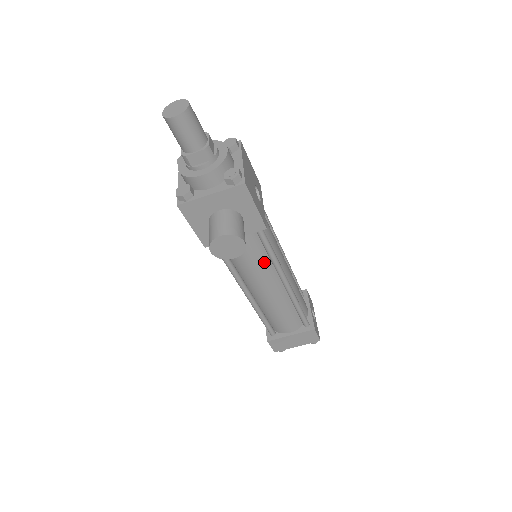
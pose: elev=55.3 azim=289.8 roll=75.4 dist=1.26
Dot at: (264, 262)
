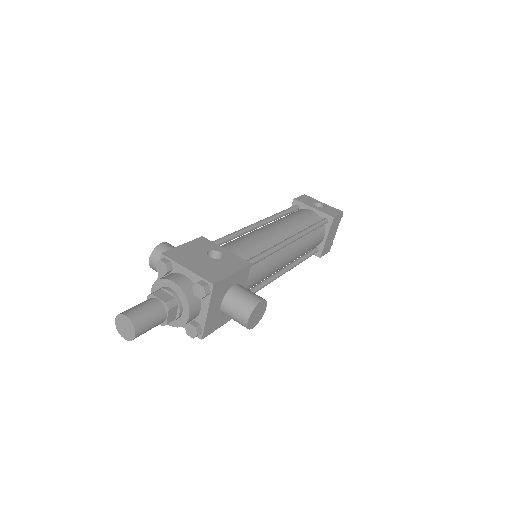
Dot at: (269, 261)
